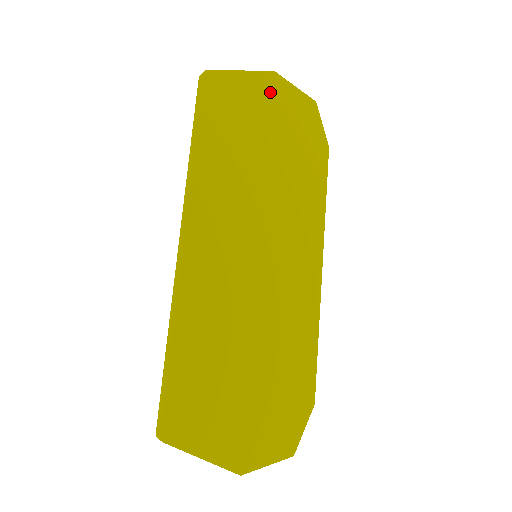
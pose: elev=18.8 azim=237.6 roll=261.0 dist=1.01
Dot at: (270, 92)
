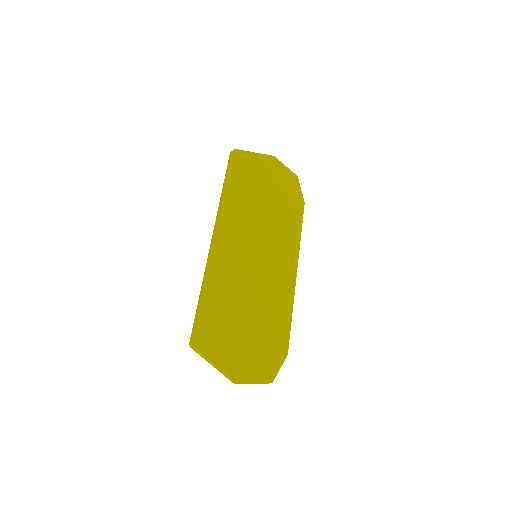
Dot at: (270, 166)
